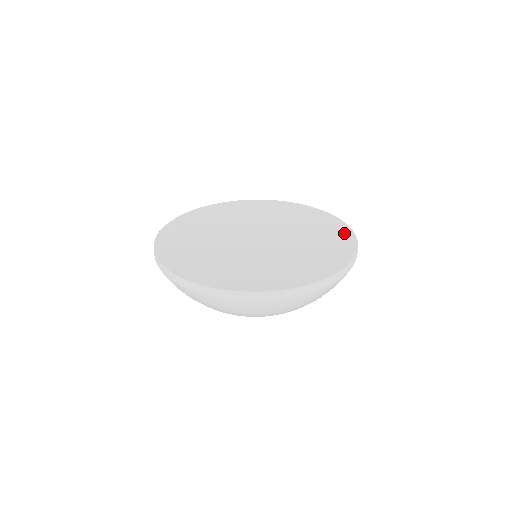
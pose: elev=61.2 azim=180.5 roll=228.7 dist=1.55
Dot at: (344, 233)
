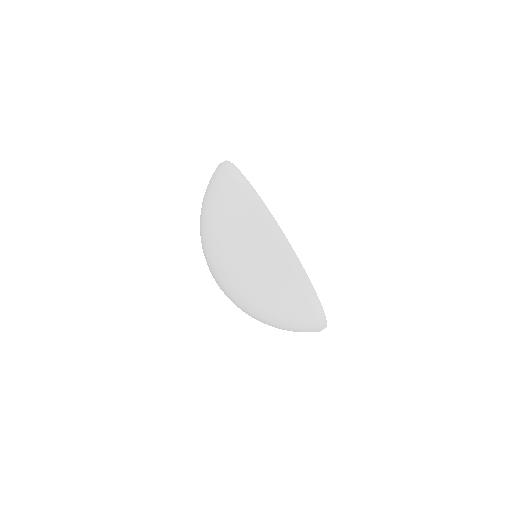
Dot at: occluded
